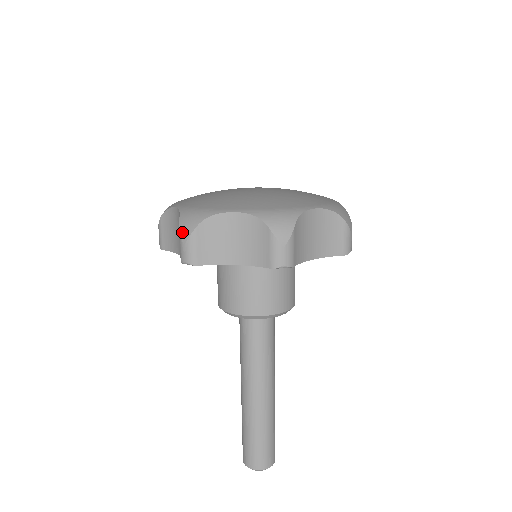
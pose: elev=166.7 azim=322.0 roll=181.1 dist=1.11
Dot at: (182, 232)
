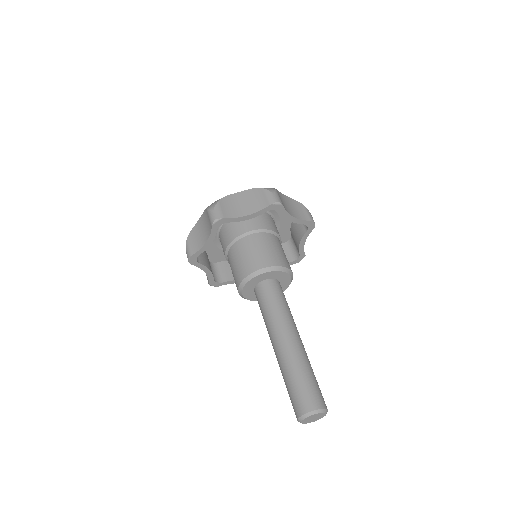
Dot at: (210, 208)
